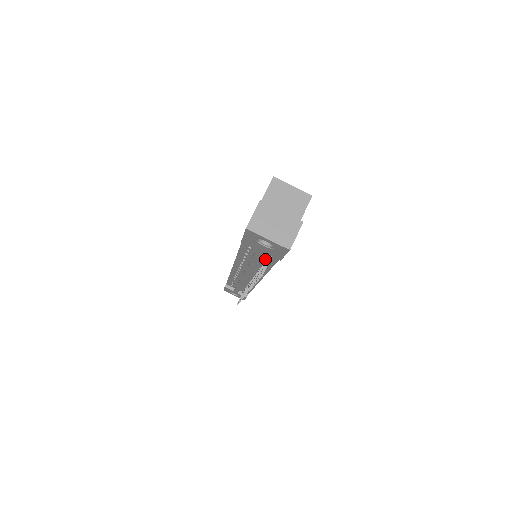
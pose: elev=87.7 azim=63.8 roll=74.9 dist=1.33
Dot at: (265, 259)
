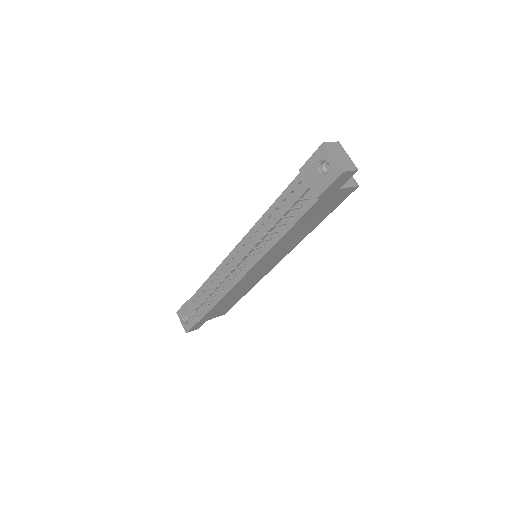
Dot at: (292, 214)
